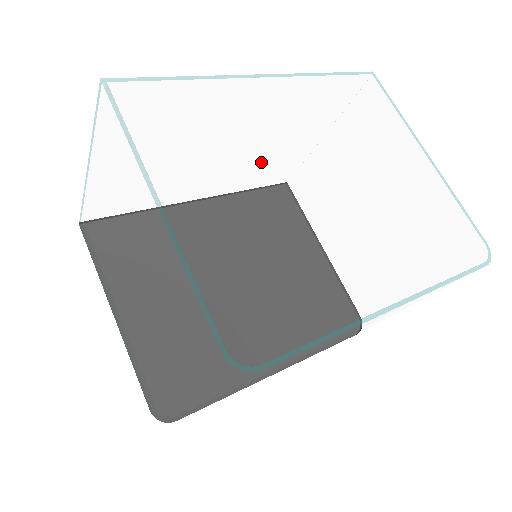
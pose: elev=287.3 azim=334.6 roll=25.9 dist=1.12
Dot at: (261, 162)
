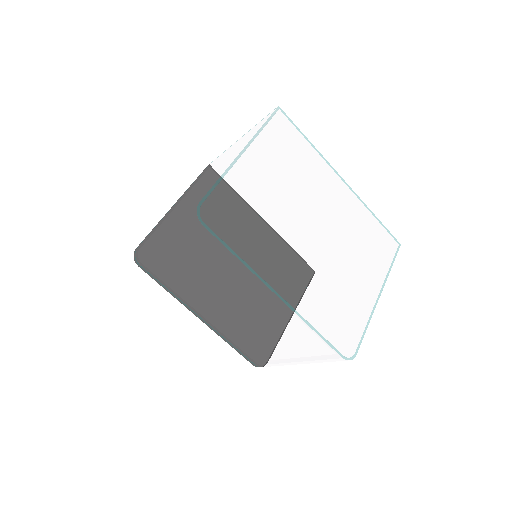
Dot at: (311, 235)
